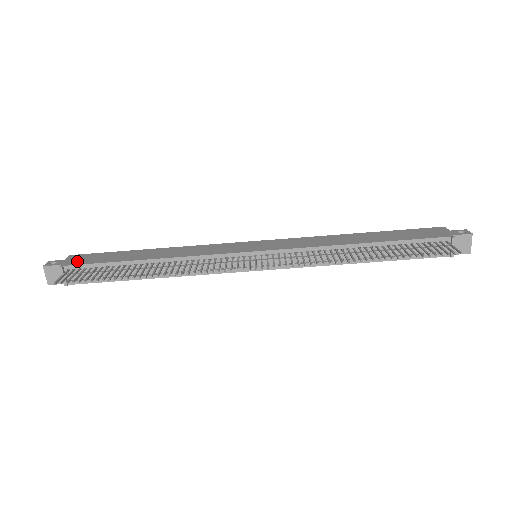
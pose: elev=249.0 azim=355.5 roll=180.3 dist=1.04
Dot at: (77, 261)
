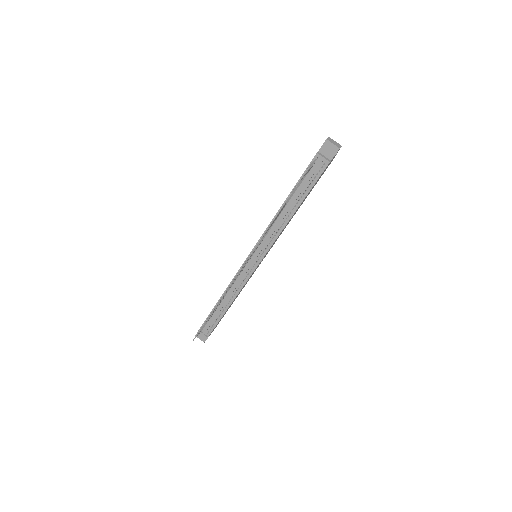
Dot at: occluded
